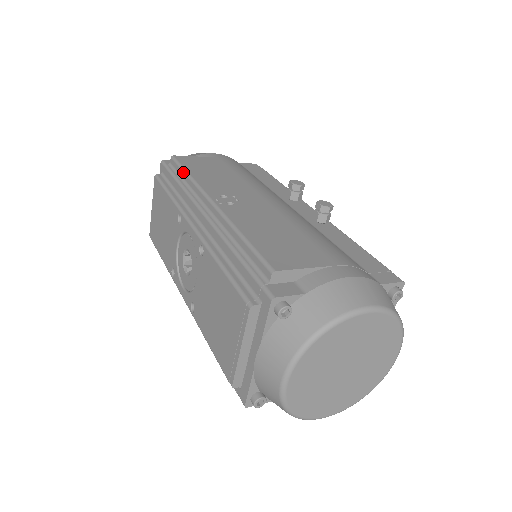
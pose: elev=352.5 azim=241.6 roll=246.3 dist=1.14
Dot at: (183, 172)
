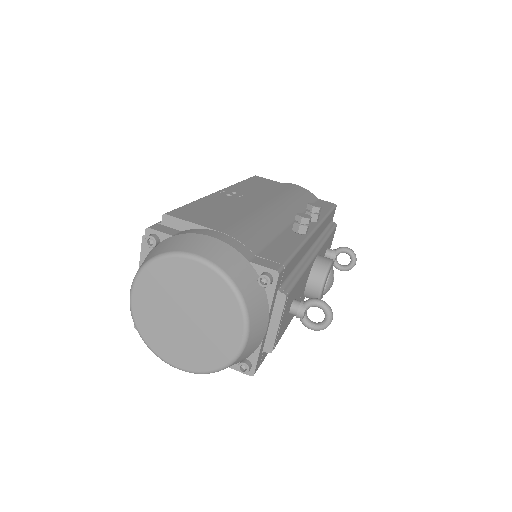
Dot at: occluded
